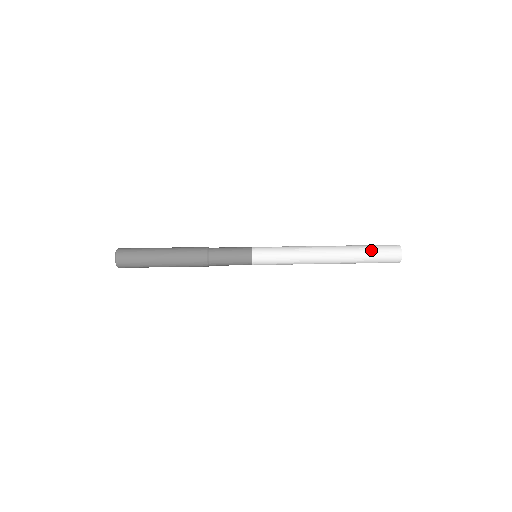
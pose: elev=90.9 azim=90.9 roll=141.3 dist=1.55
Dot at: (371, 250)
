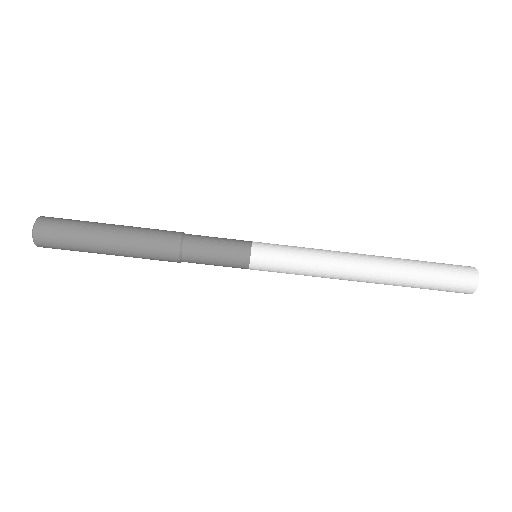
Dot at: (433, 273)
